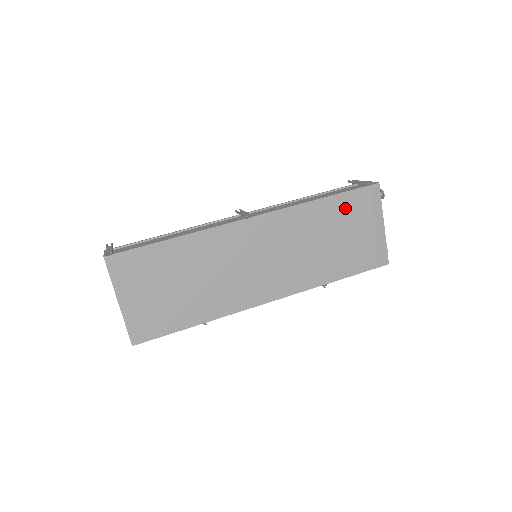
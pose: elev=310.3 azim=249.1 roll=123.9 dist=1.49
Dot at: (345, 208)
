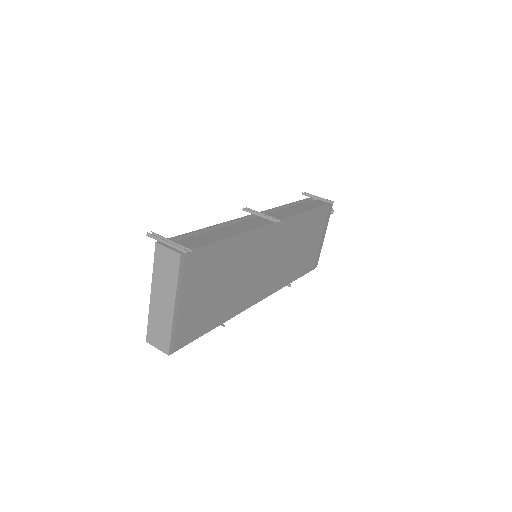
Dot at: (316, 220)
